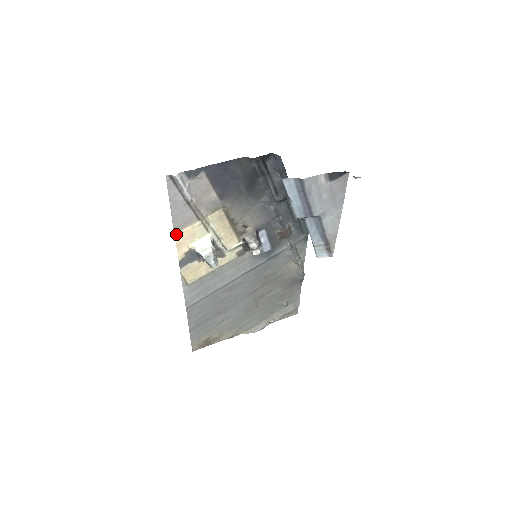
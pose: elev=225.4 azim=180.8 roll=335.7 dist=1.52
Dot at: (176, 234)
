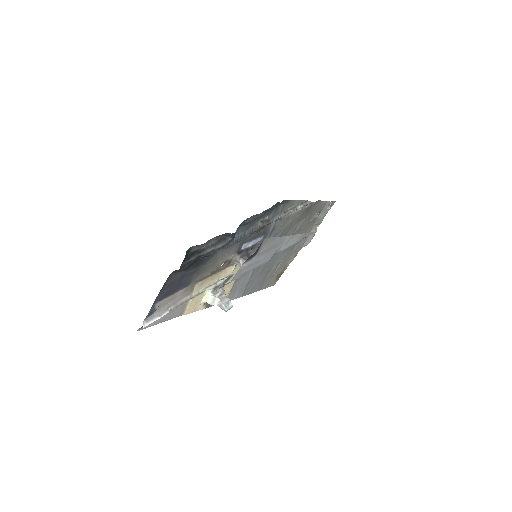
Dot at: (185, 314)
